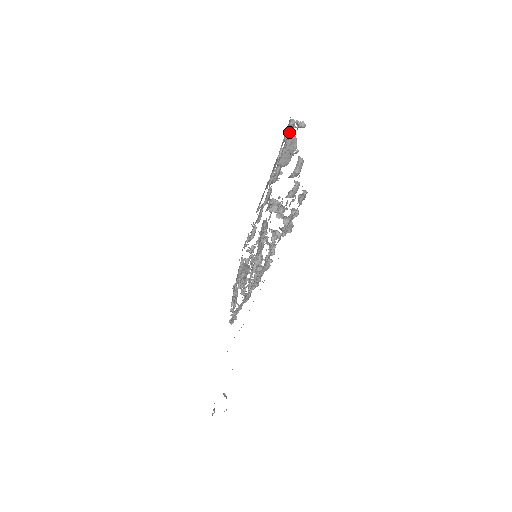
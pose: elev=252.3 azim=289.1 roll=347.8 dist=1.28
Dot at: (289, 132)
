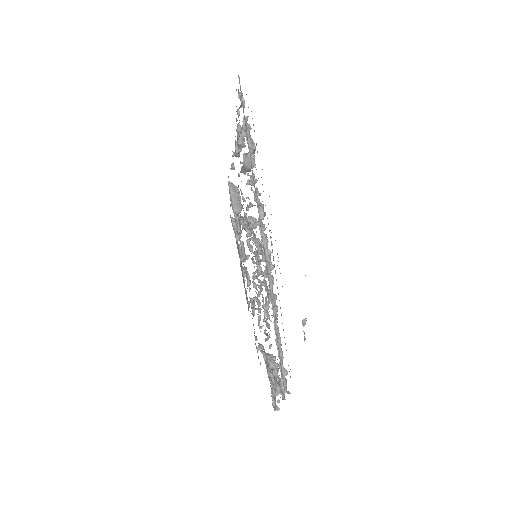
Dot at: (229, 192)
